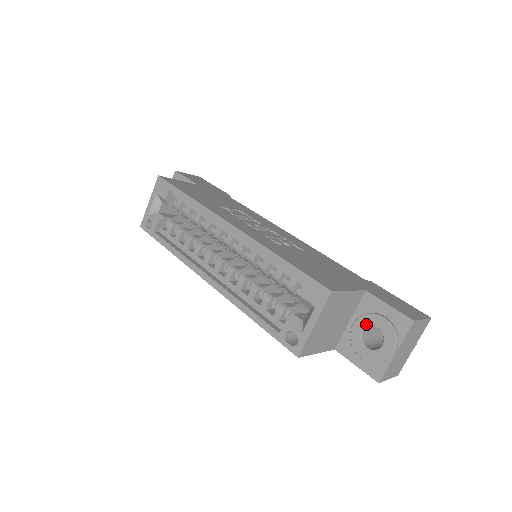
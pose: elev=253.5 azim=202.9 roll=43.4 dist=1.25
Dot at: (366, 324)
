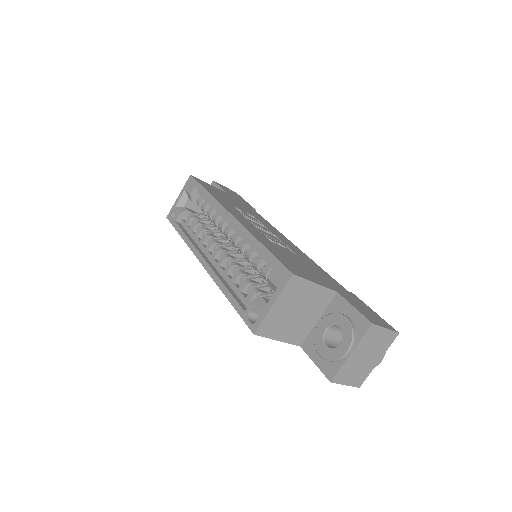
Dot at: (330, 323)
